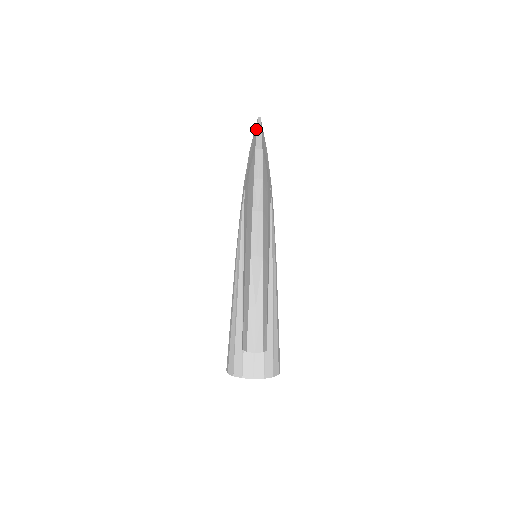
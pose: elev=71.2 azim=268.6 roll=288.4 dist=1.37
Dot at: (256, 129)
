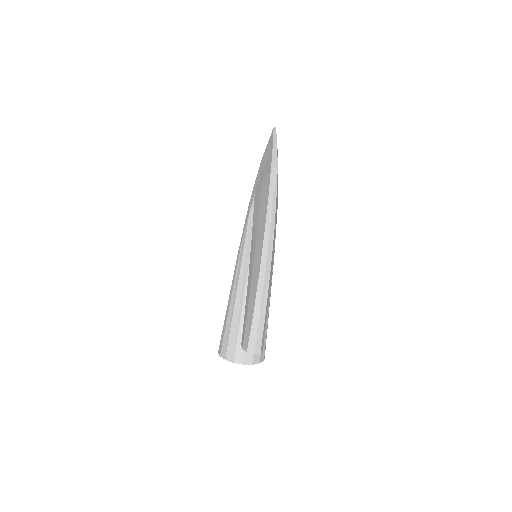
Dot at: (272, 142)
